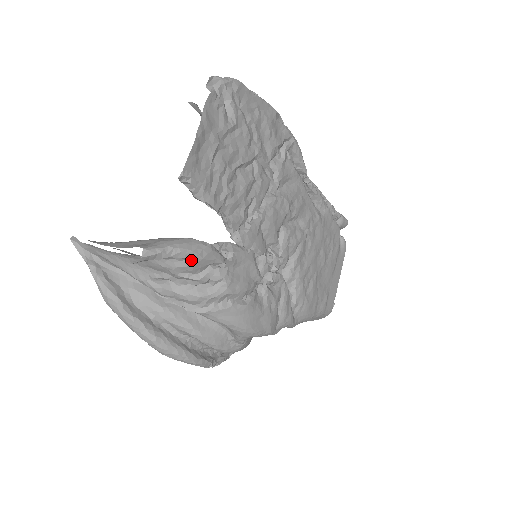
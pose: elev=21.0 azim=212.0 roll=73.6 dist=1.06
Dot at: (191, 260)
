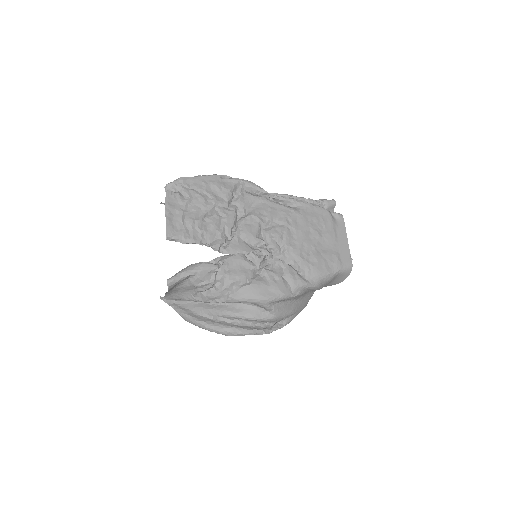
Dot at: (196, 274)
